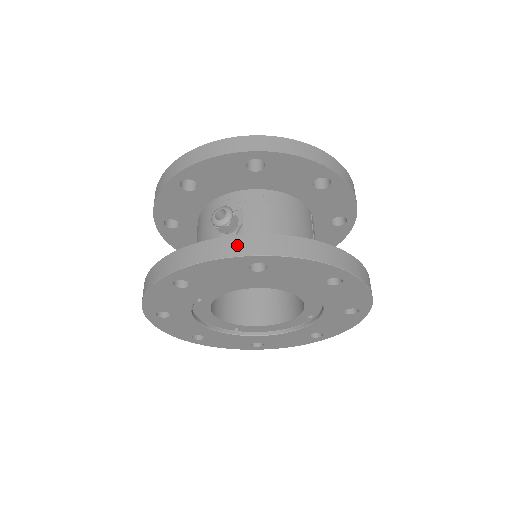
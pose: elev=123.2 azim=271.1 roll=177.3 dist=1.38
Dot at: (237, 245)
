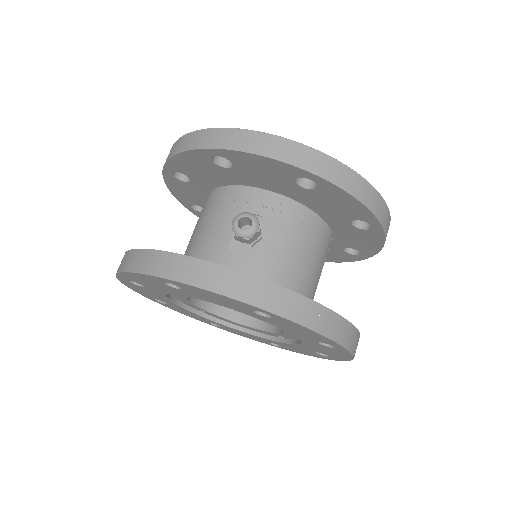
Dot at: (253, 290)
